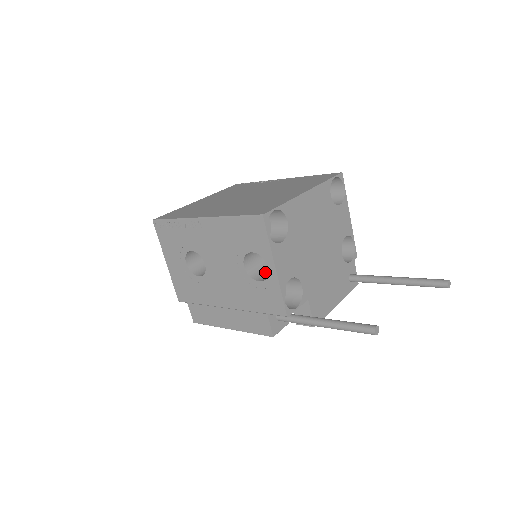
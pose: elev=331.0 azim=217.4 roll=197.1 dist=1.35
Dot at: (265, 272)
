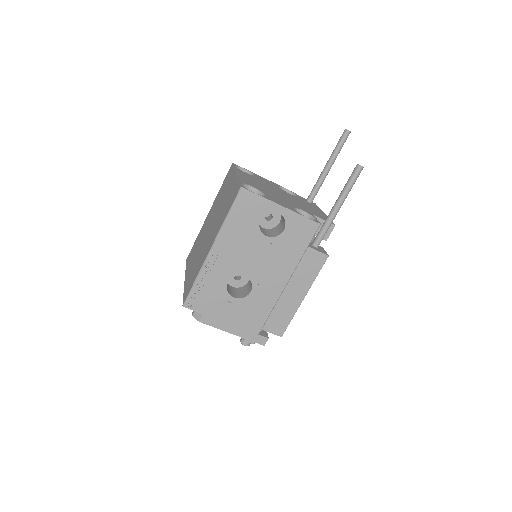
Dot at: (278, 229)
